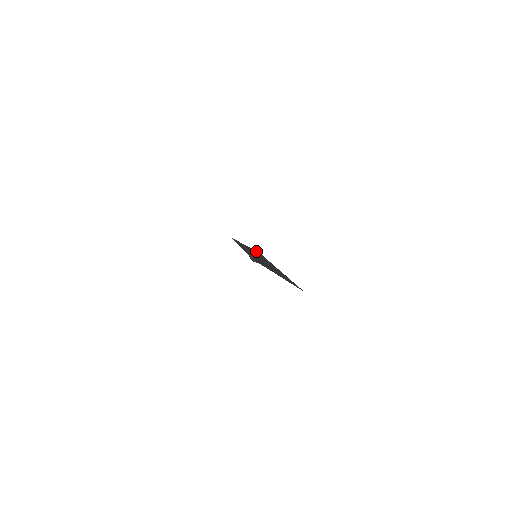
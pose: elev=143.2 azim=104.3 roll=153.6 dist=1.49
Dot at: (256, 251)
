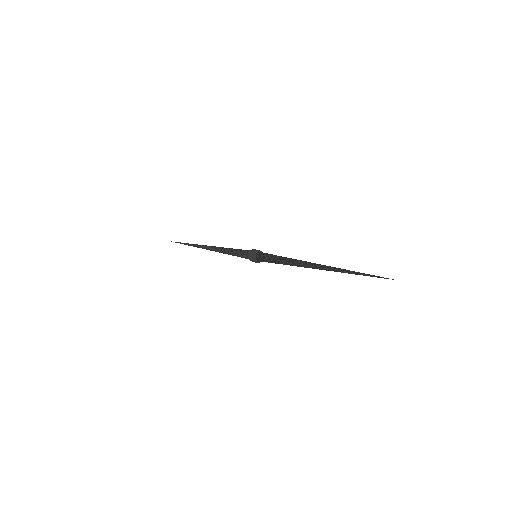
Dot at: occluded
